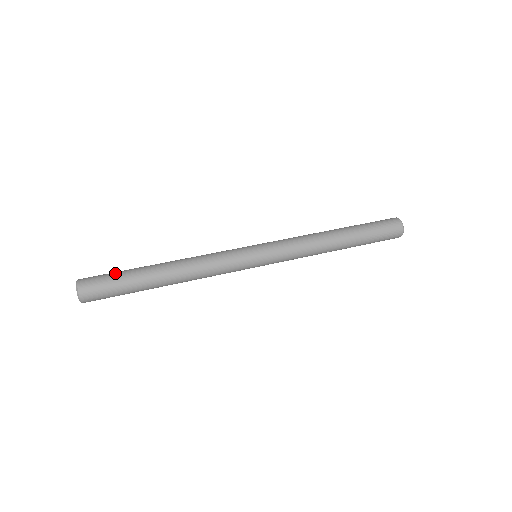
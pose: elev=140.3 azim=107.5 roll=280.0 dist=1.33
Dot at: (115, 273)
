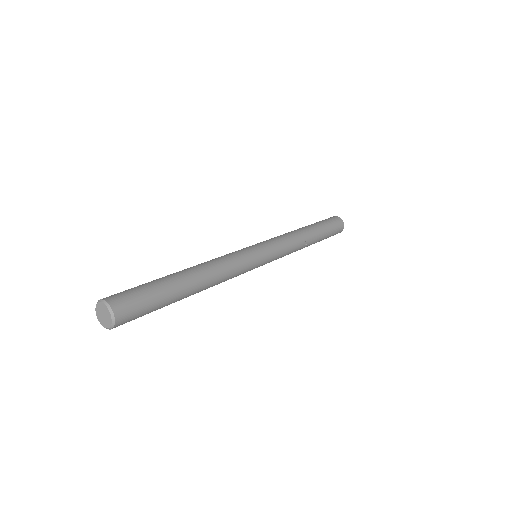
Dot at: (140, 285)
